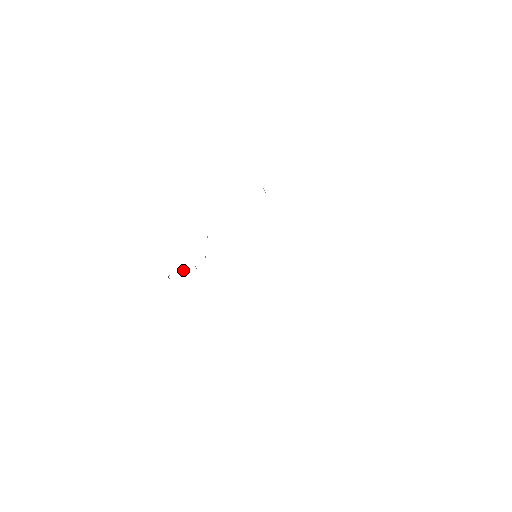
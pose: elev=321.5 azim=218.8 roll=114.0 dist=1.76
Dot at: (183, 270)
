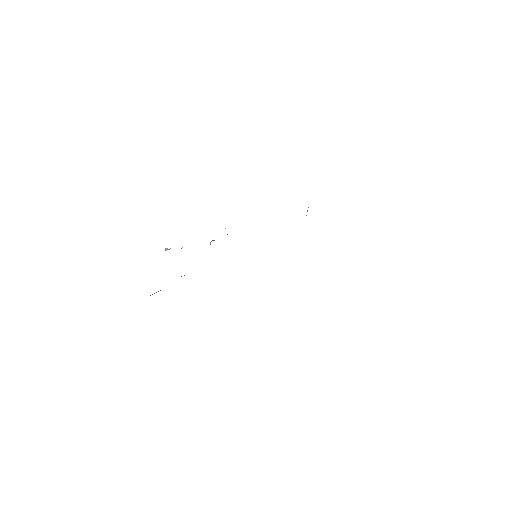
Dot at: occluded
